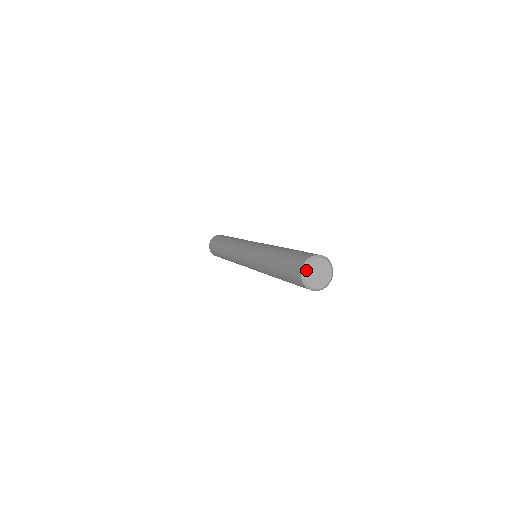
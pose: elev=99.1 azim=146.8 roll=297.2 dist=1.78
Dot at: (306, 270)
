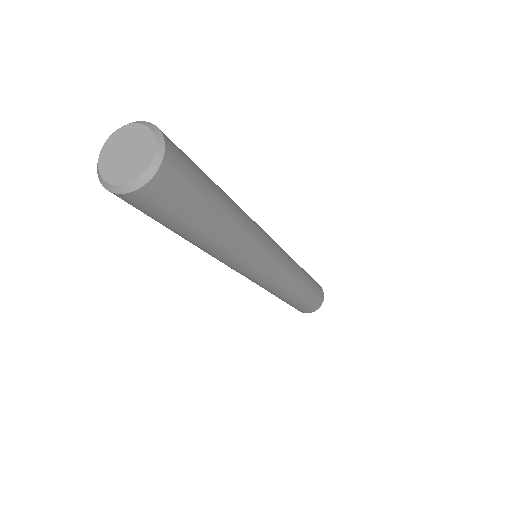
Dot at: (105, 145)
